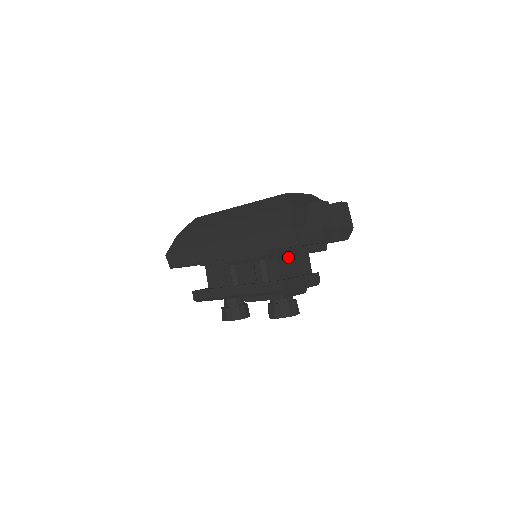
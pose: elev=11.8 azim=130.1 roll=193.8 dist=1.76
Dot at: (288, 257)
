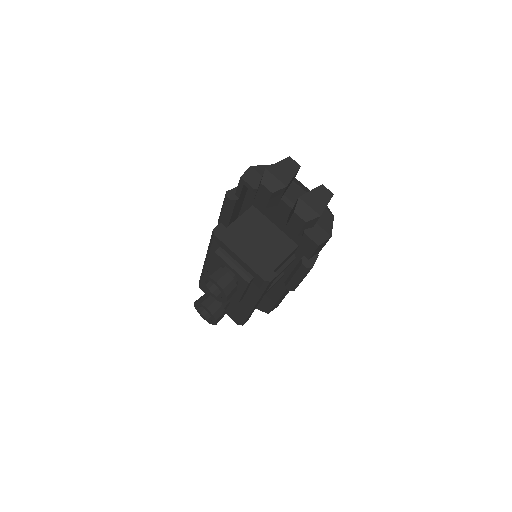
Dot at: (255, 230)
